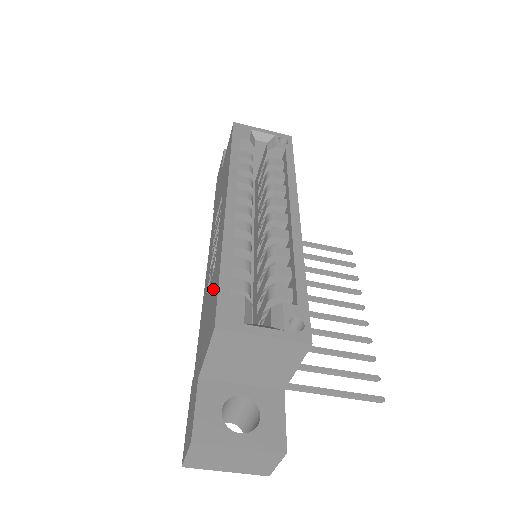
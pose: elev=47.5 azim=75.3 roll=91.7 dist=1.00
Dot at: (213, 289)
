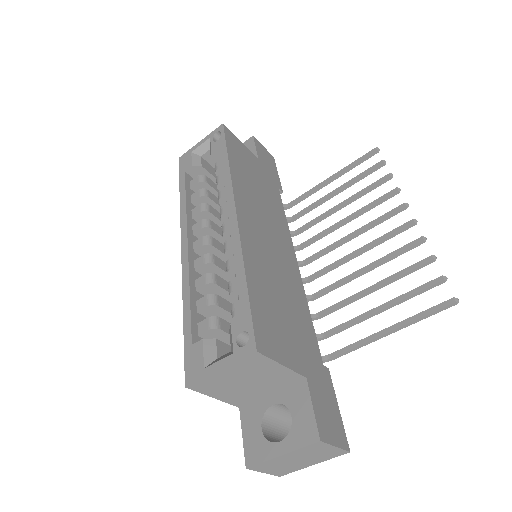
Dot at: occluded
